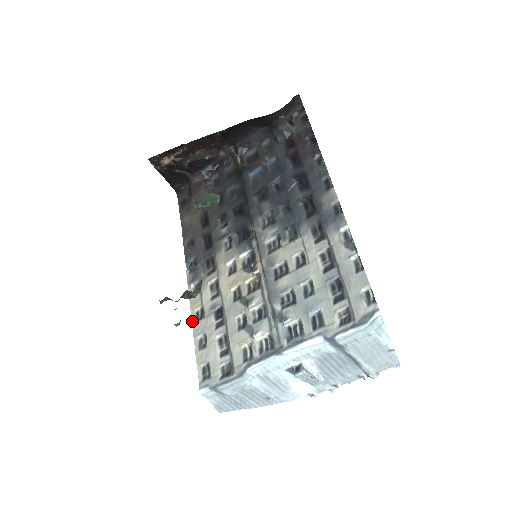
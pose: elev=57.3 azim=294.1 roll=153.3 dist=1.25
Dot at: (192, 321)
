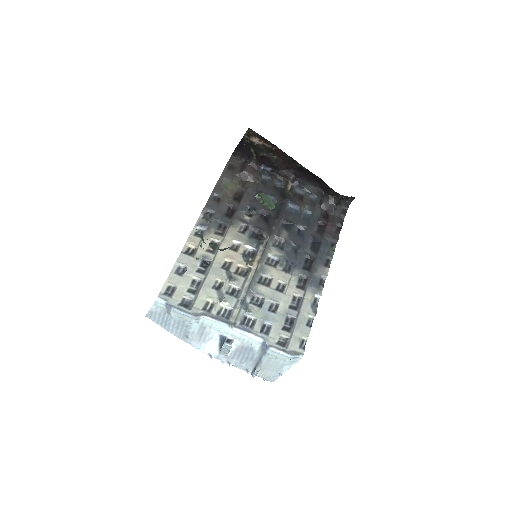
Dot at: (182, 250)
